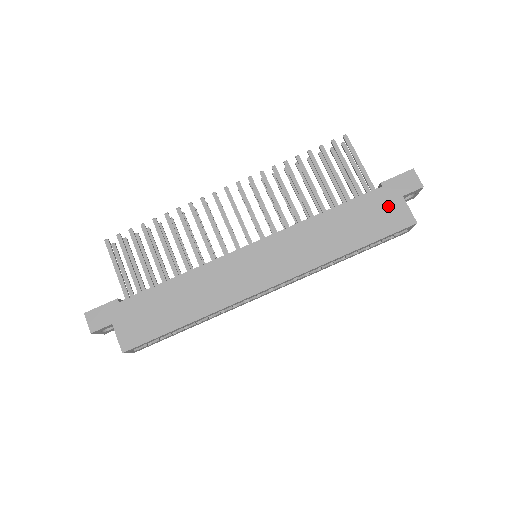
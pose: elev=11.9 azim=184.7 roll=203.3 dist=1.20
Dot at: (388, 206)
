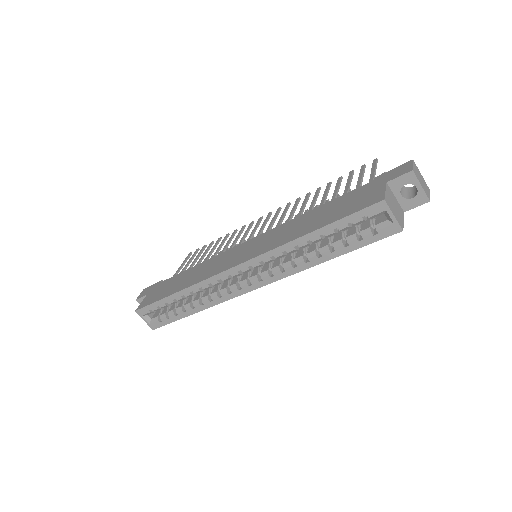
Dot at: (367, 193)
